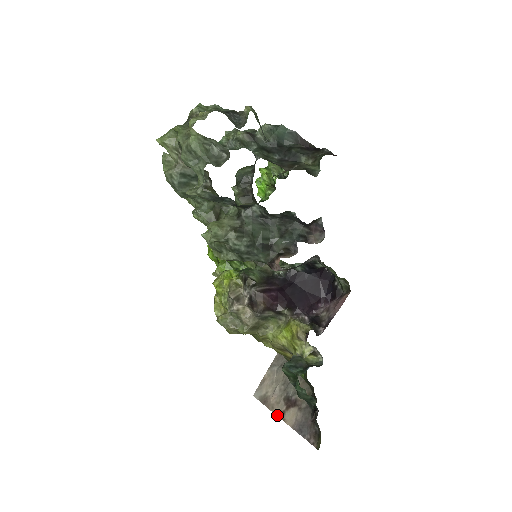
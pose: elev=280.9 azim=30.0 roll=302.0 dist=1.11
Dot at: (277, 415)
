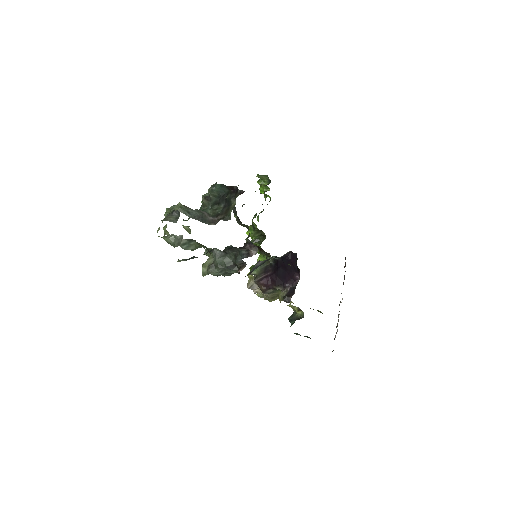
Dot at: occluded
